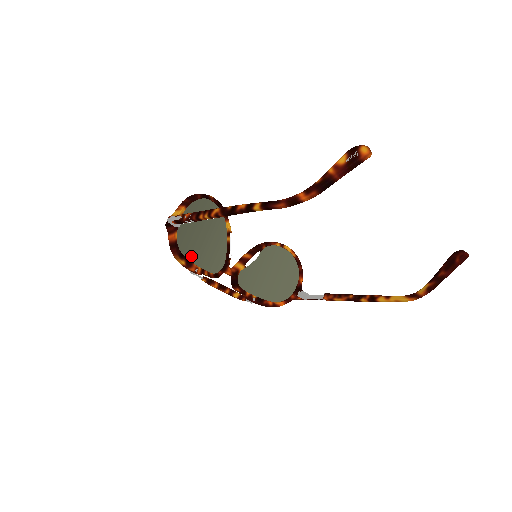
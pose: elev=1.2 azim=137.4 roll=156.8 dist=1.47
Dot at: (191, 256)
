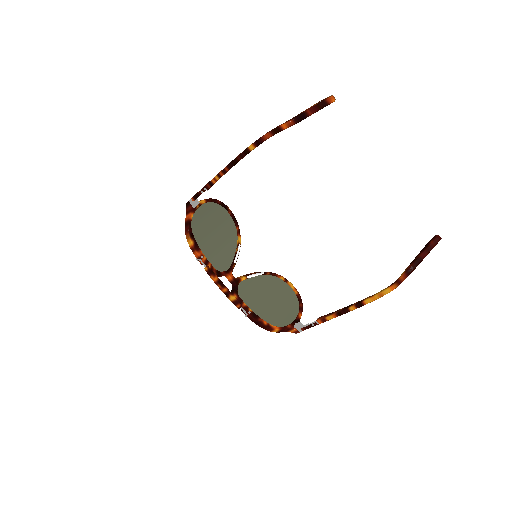
Dot at: (200, 244)
